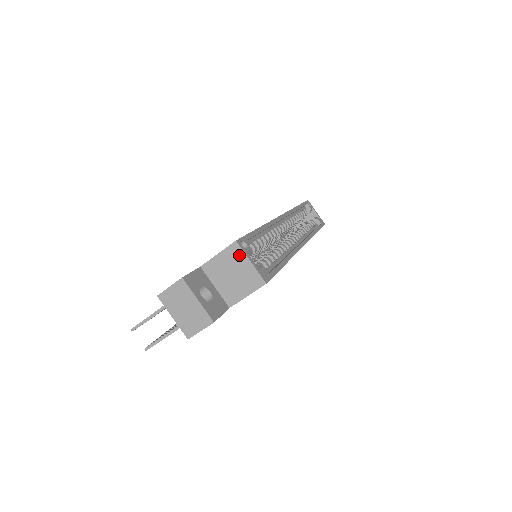
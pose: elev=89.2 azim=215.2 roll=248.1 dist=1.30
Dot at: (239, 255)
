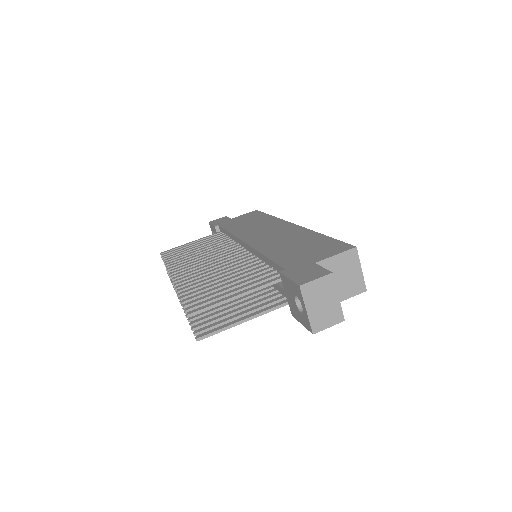
Dot at: (354, 260)
